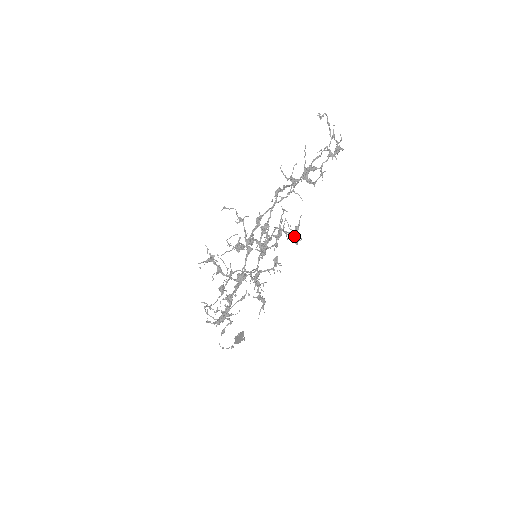
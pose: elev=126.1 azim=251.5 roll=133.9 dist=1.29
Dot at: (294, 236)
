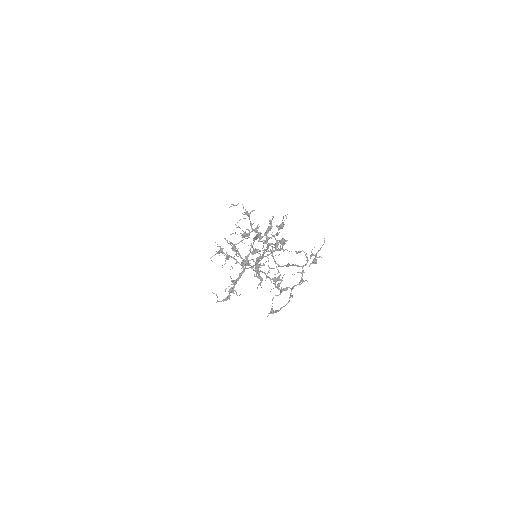
Dot at: (279, 279)
